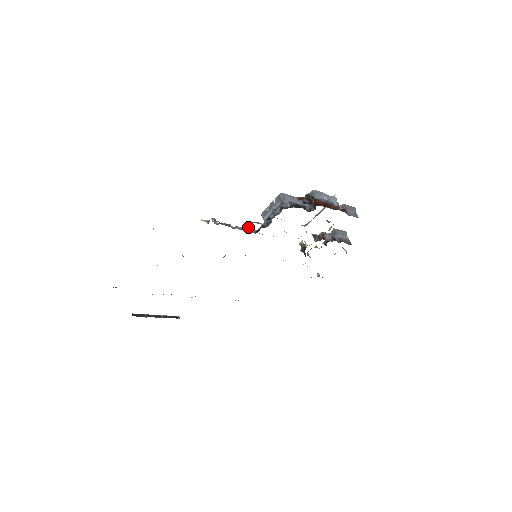
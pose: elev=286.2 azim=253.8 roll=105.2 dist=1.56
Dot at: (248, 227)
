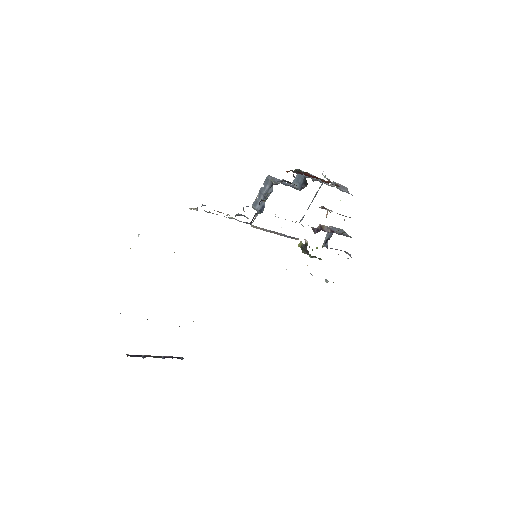
Dot at: (241, 215)
